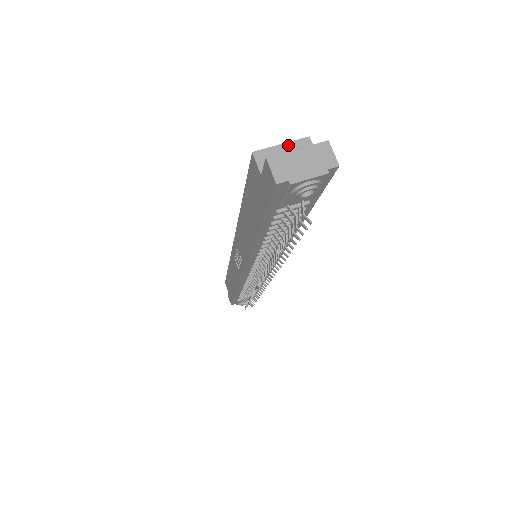
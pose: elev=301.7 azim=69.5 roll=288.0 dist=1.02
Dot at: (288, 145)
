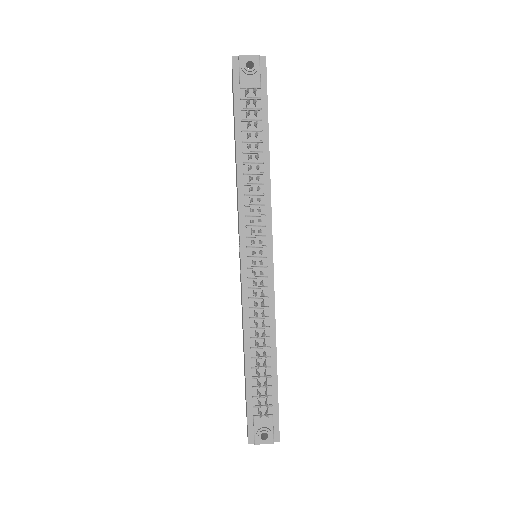
Dot at: occluded
